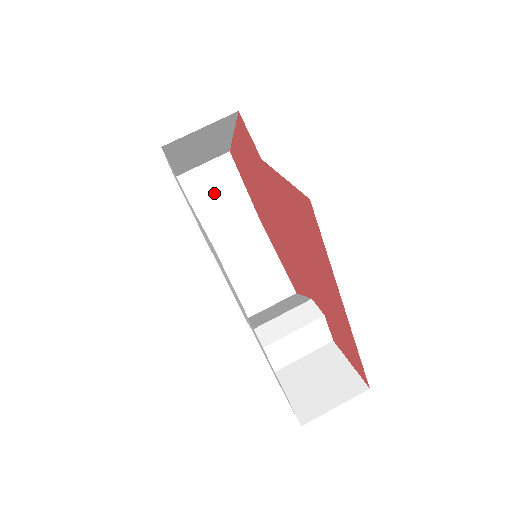
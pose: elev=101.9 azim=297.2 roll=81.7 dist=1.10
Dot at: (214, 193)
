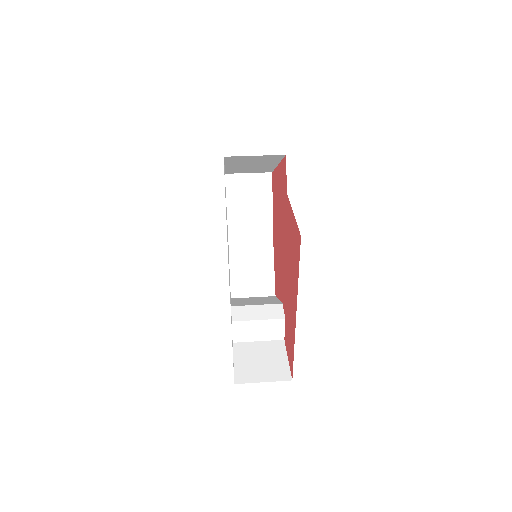
Dot at: (248, 197)
